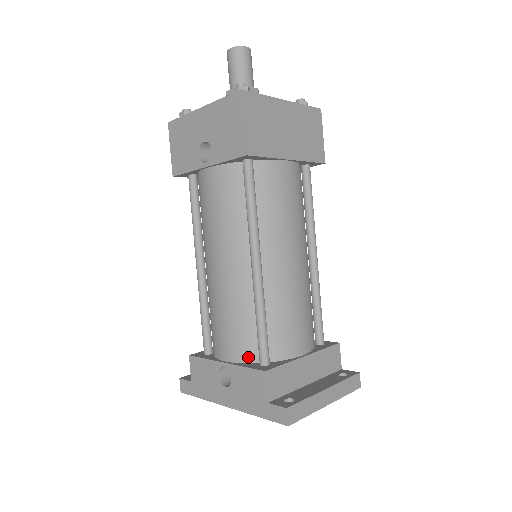
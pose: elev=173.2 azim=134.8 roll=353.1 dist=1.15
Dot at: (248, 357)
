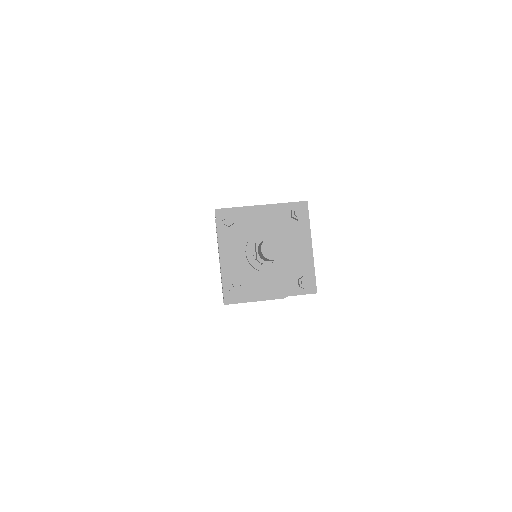
Dot at: occluded
